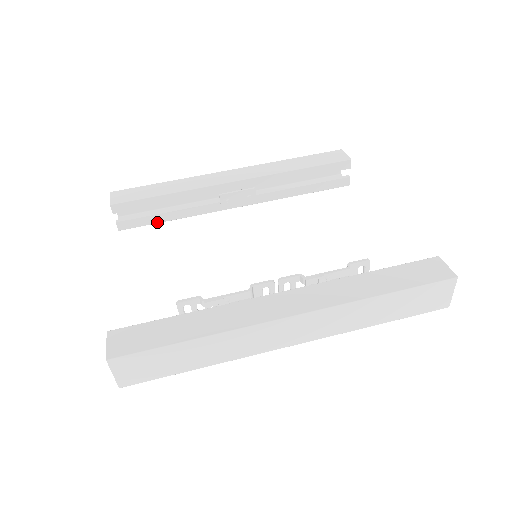
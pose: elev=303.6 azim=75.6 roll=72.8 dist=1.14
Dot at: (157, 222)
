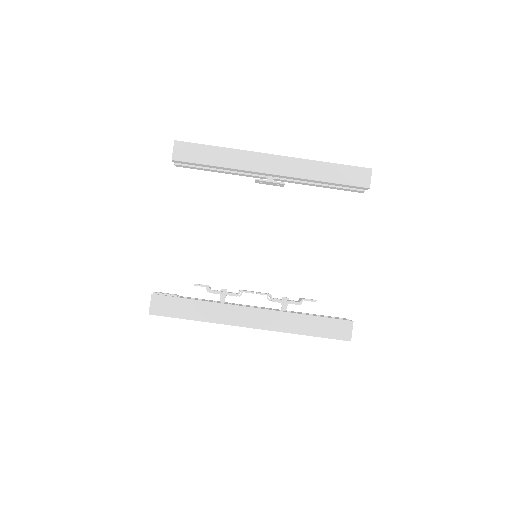
Dot at: (205, 170)
